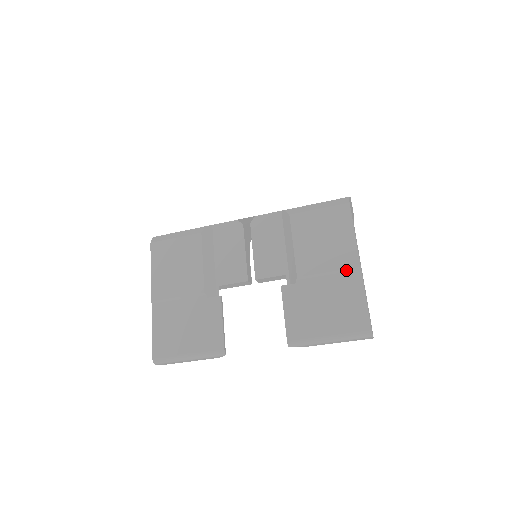
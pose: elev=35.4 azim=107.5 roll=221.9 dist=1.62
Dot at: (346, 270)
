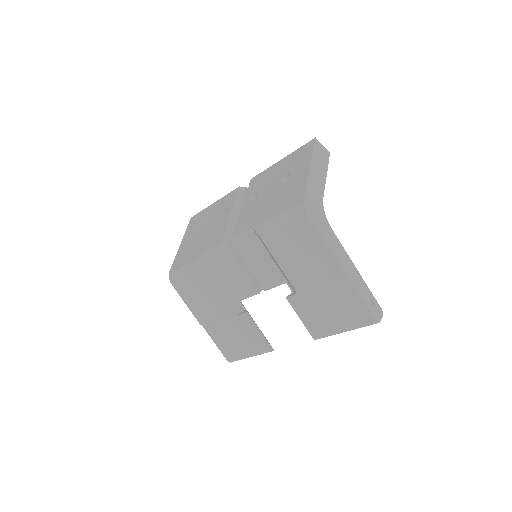
Dot at: (332, 276)
